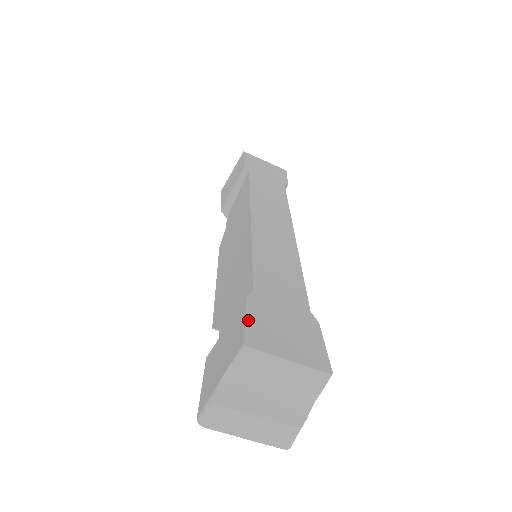
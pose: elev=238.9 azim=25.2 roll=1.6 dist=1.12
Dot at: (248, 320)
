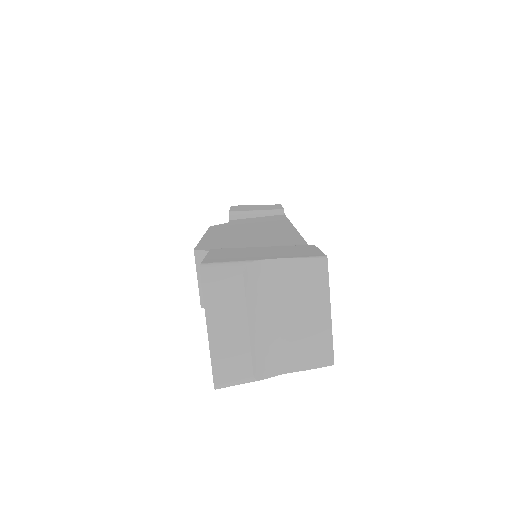
Dot at: occluded
